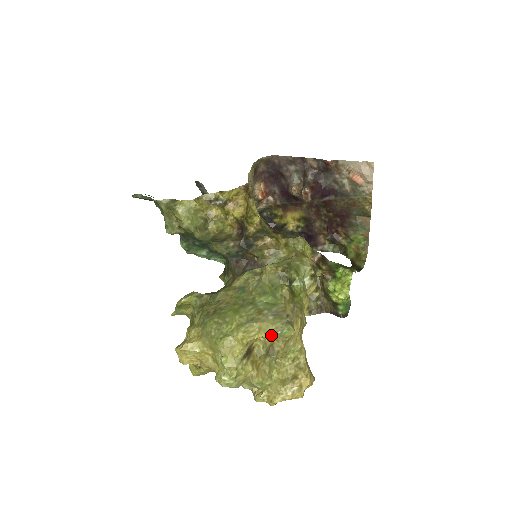
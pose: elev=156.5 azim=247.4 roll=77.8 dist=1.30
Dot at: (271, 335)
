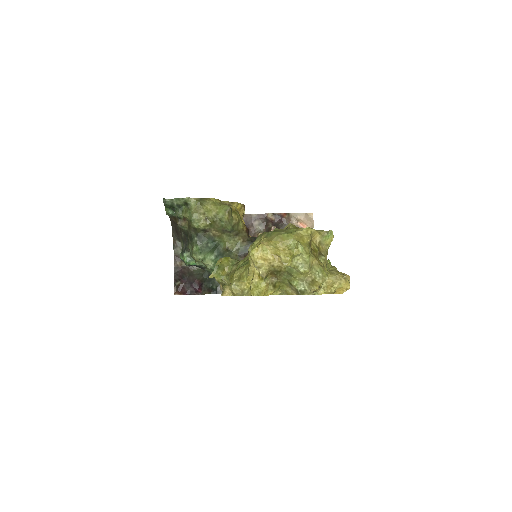
Dot at: (321, 235)
